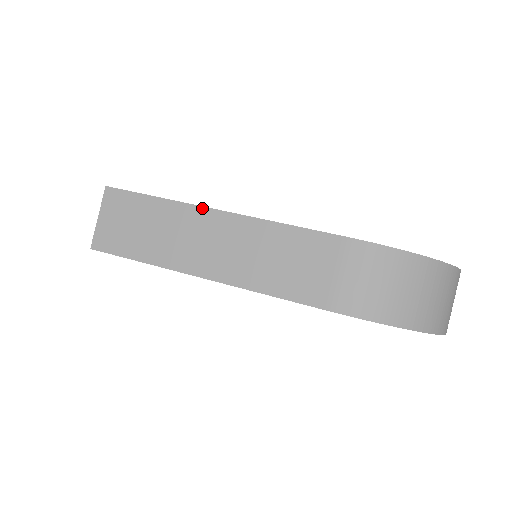
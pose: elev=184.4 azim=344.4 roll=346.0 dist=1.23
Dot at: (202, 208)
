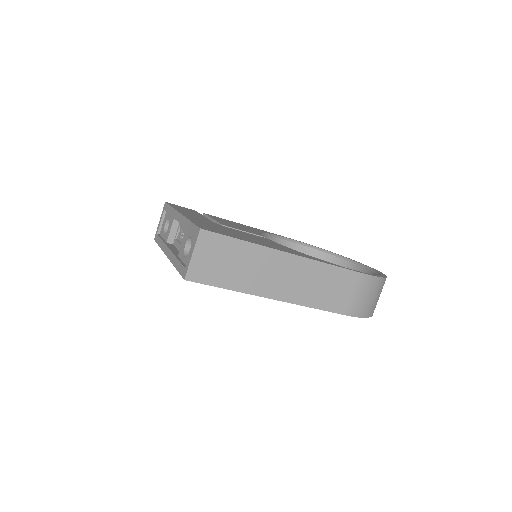
Dot at: (278, 251)
